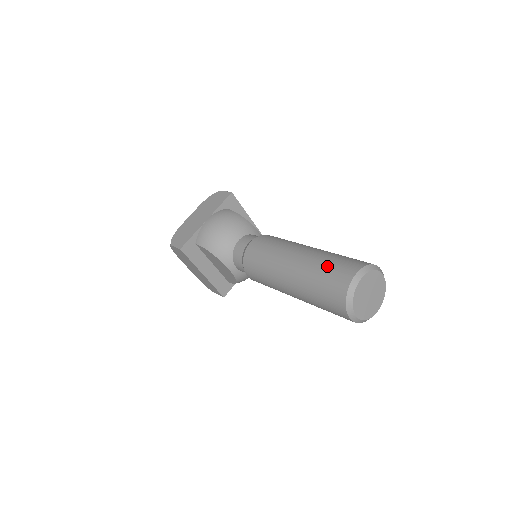
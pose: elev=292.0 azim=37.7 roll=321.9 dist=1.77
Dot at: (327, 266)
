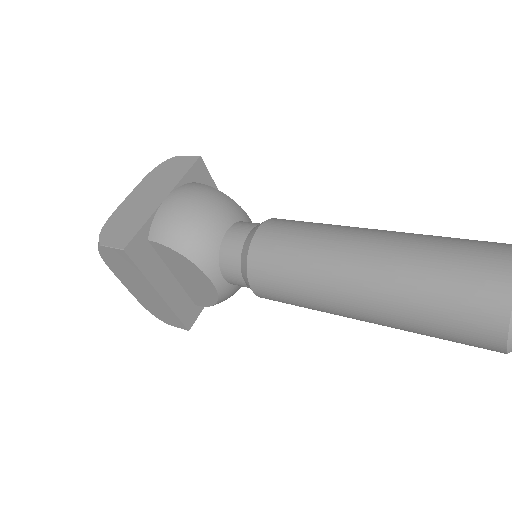
Dot at: (446, 254)
